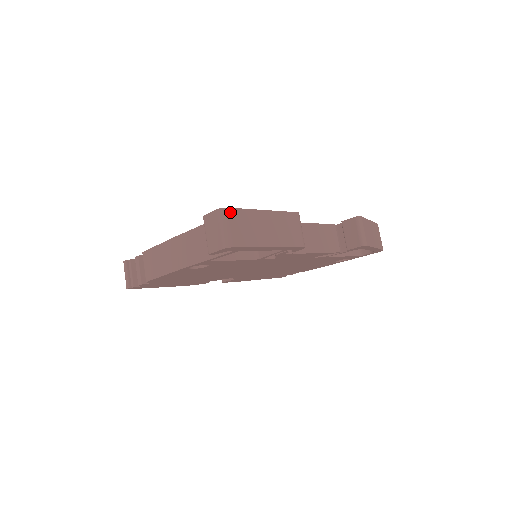
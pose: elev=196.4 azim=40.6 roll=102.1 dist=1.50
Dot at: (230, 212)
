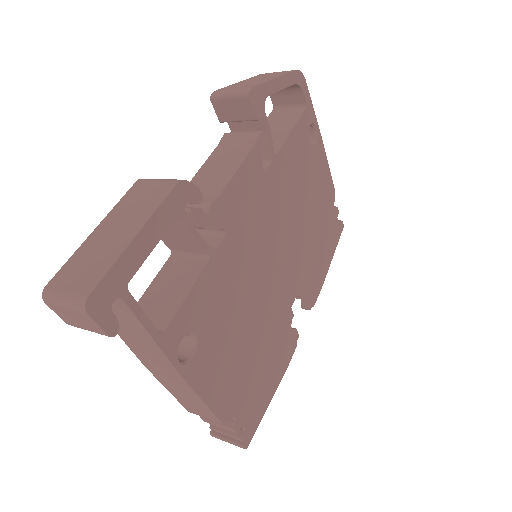
Dot at: (53, 284)
